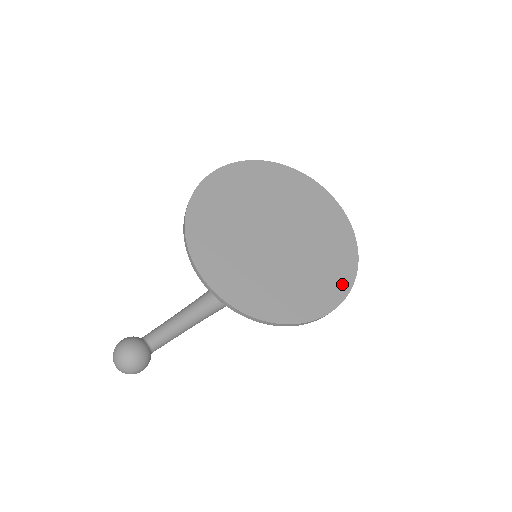
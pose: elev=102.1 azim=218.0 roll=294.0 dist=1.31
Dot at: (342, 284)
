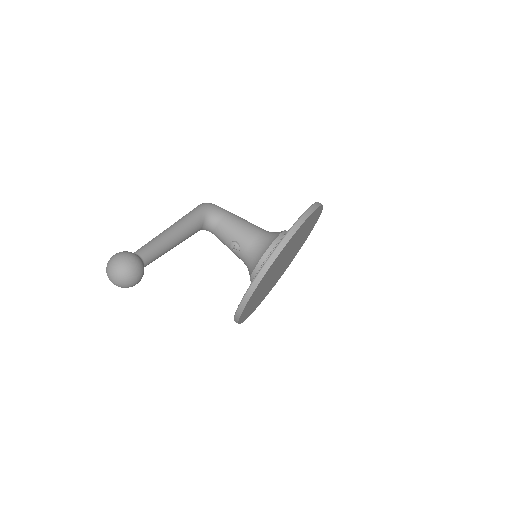
Dot at: occluded
